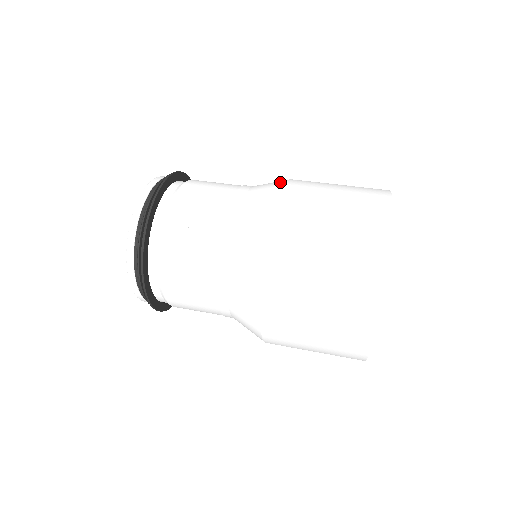
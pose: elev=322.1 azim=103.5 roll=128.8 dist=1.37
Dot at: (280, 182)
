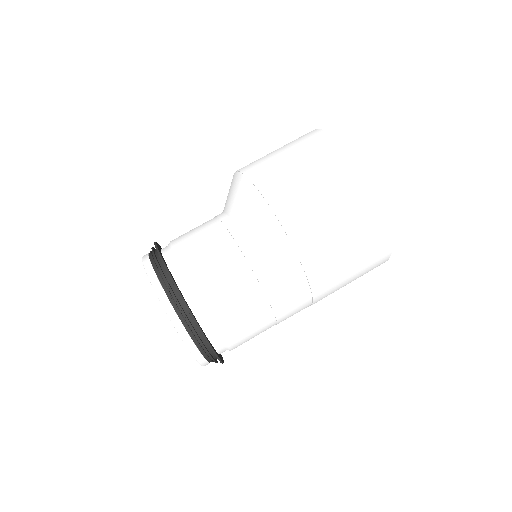
Dot at: (288, 254)
